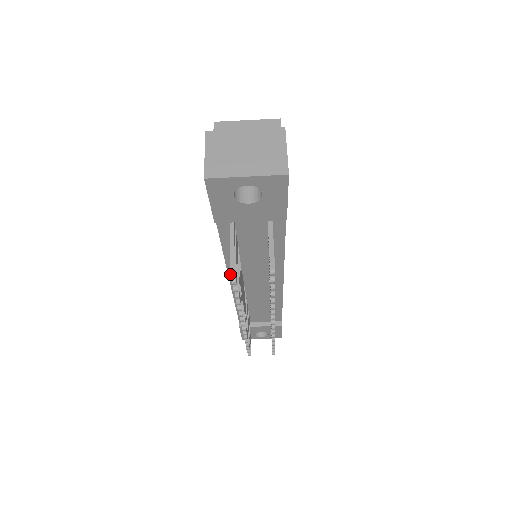
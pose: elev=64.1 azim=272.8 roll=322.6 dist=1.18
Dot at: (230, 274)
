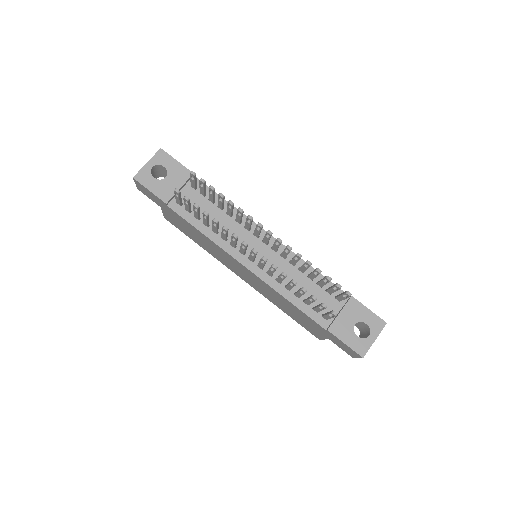
Dot at: (174, 190)
